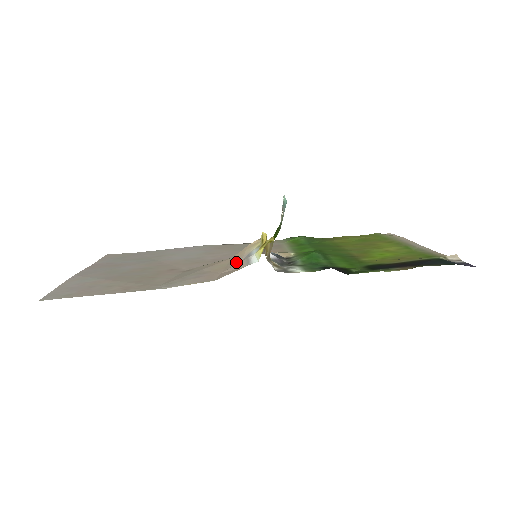
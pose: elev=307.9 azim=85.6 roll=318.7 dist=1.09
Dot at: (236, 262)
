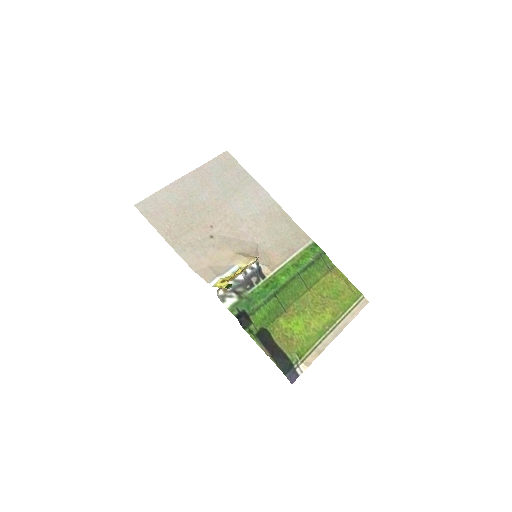
Dot at: (224, 263)
